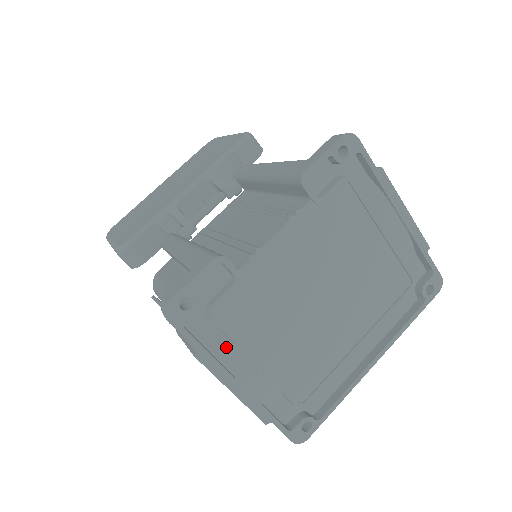
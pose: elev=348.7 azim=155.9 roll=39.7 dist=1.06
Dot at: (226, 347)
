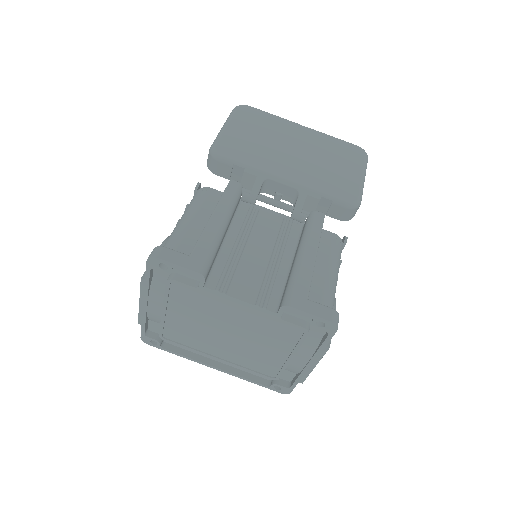
Dot at: (160, 291)
